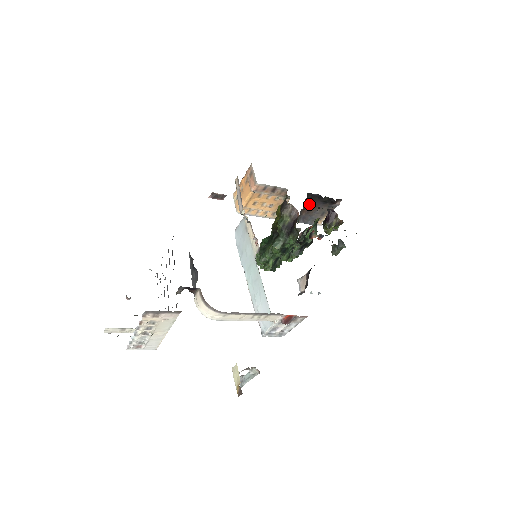
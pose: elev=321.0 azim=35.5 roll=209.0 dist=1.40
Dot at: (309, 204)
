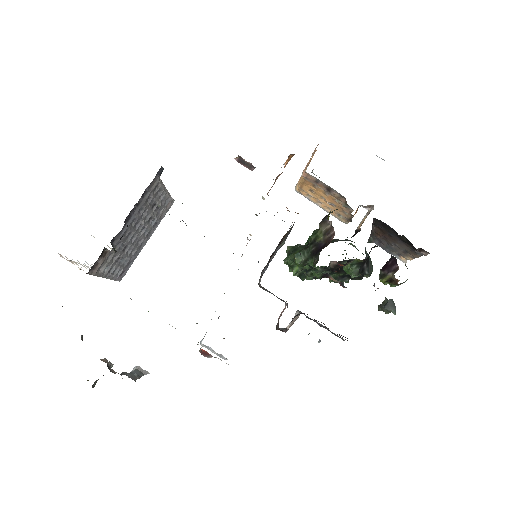
Dot at: (383, 230)
